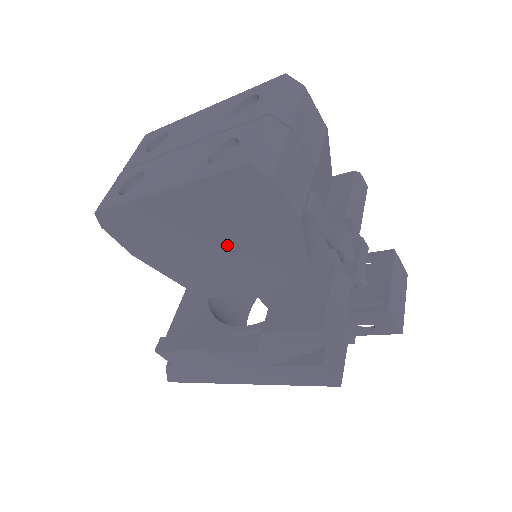
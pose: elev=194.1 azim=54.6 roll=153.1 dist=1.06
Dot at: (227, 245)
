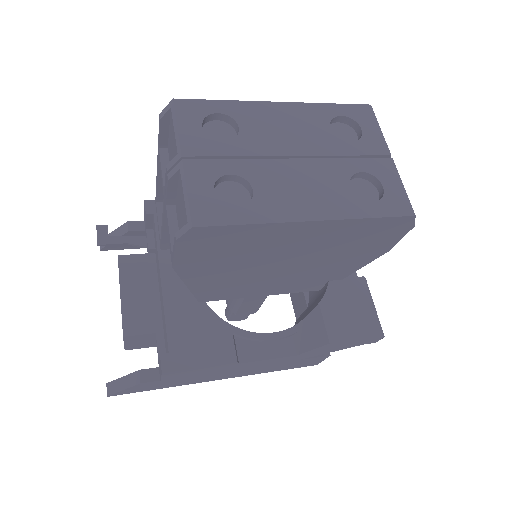
Dot at: (303, 263)
